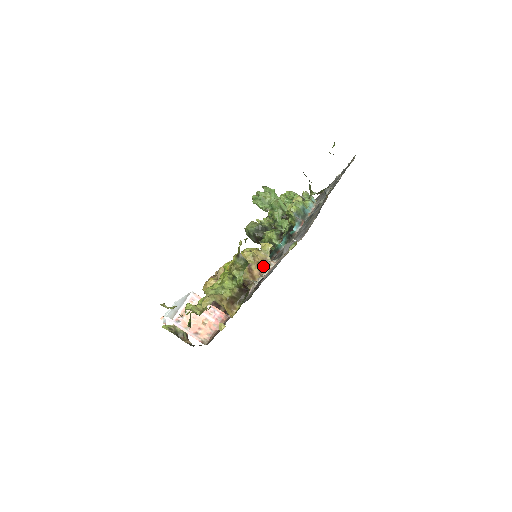
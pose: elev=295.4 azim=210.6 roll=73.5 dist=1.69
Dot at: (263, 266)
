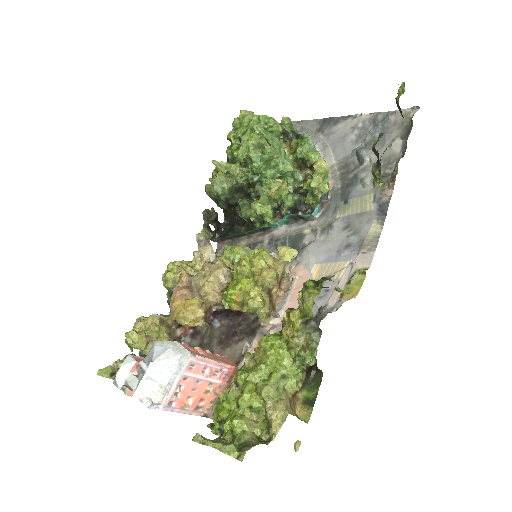
Dot at: occluded
